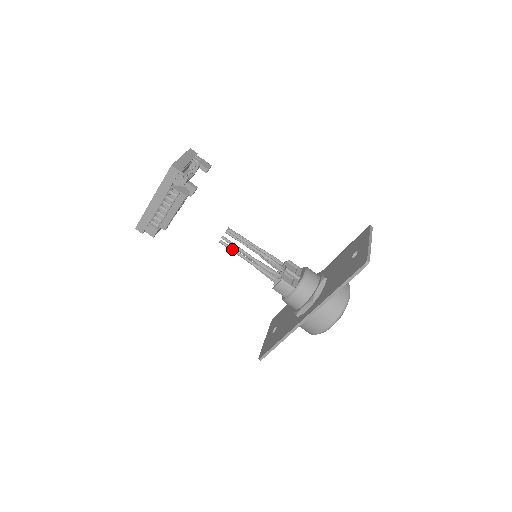
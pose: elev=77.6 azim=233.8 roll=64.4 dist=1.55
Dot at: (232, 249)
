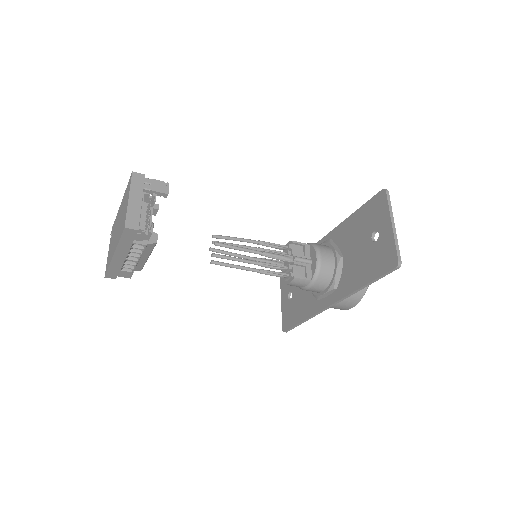
Dot at: (228, 266)
